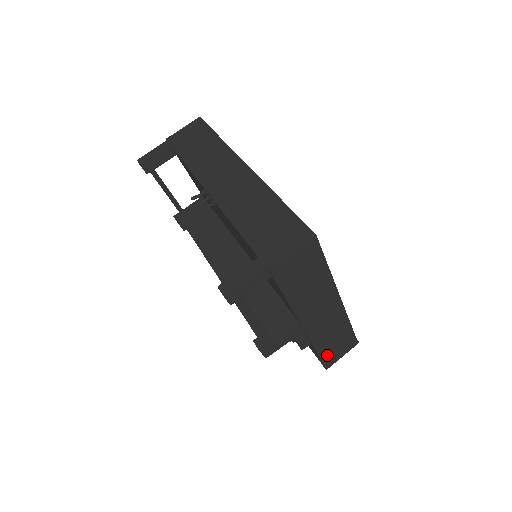
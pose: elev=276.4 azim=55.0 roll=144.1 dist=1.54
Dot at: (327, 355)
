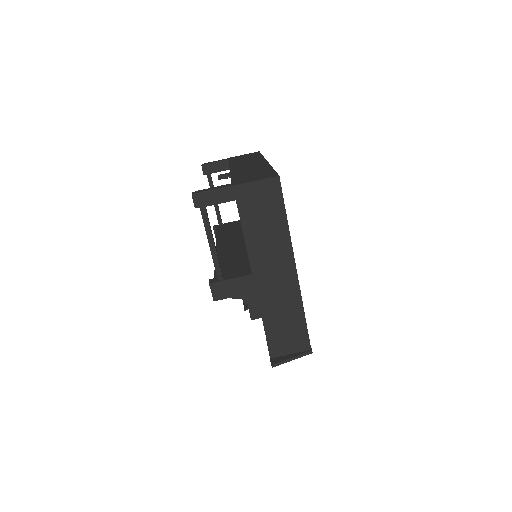
Dot at: (276, 345)
